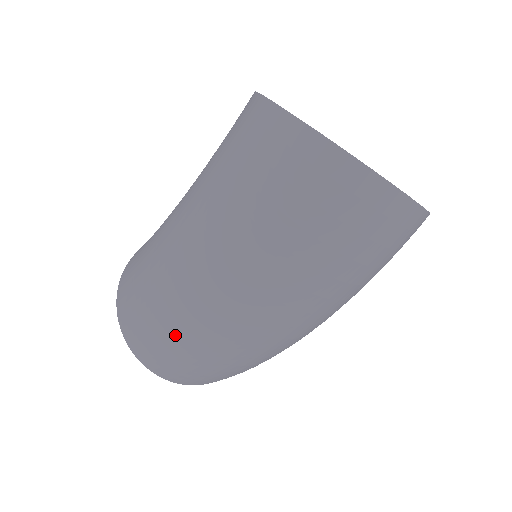
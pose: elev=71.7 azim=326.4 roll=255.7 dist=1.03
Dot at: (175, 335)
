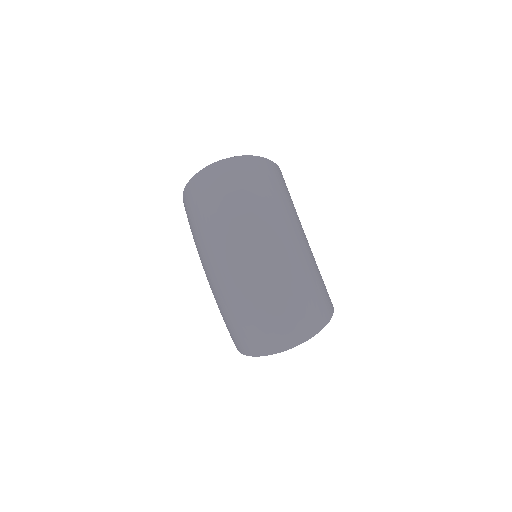
Dot at: (237, 305)
